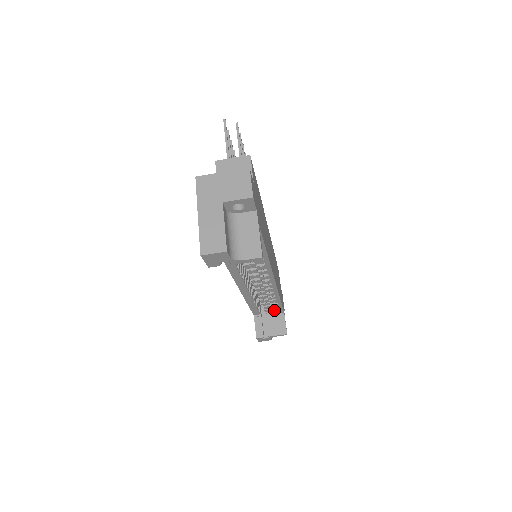
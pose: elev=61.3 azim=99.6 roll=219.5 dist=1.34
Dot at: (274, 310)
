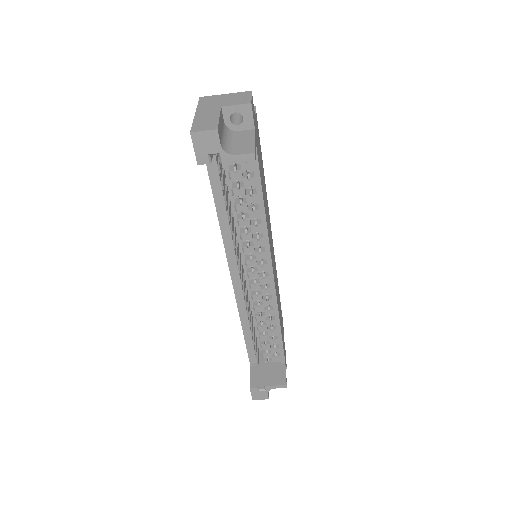
Dot at: (274, 356)
